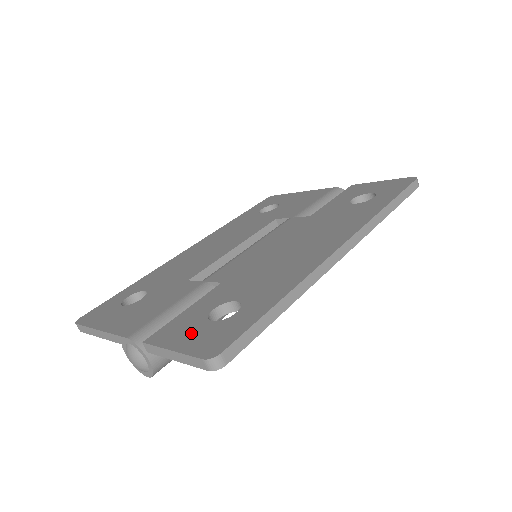
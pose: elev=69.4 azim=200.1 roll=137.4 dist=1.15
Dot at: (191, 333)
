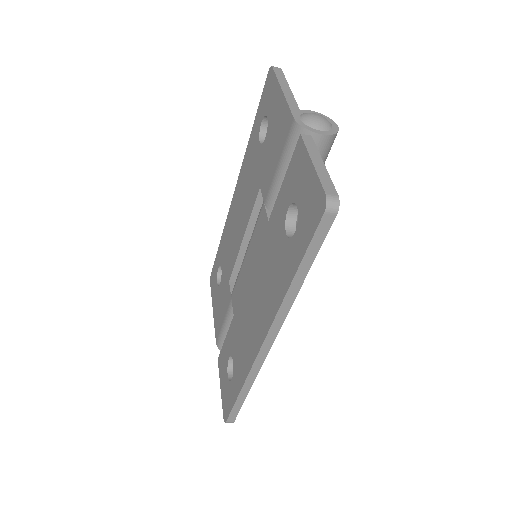
Dot at: (224, 379)
